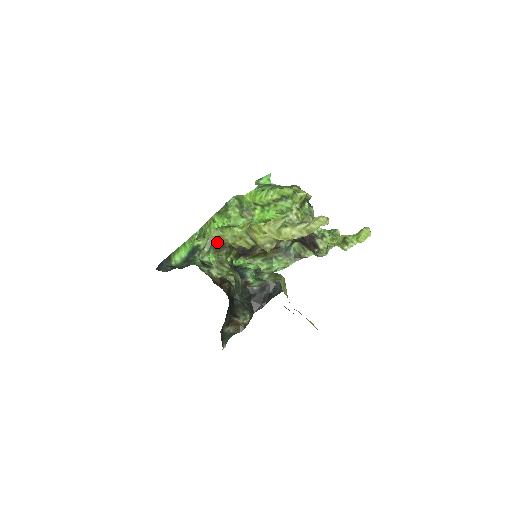
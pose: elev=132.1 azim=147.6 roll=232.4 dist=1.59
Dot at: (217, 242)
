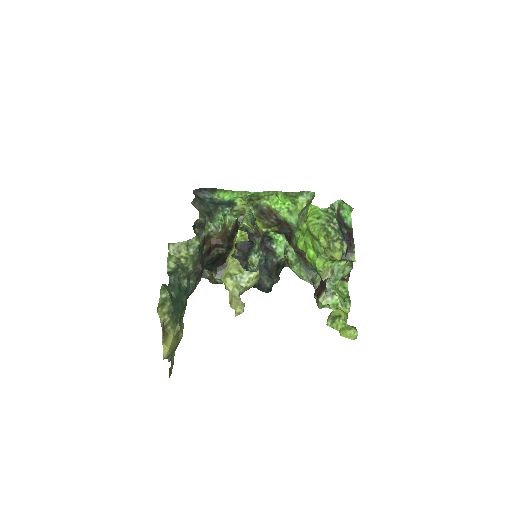
Dot at: (265, 211)
